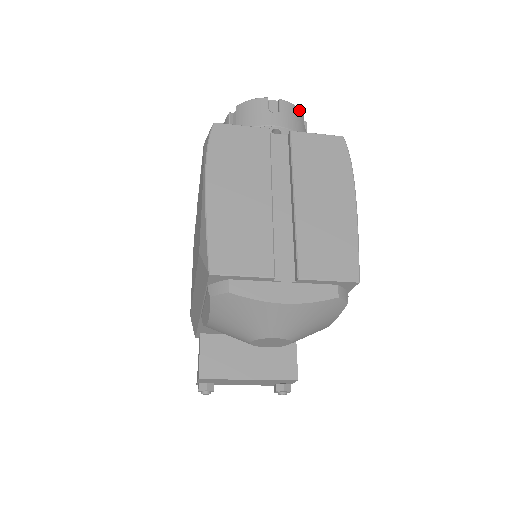
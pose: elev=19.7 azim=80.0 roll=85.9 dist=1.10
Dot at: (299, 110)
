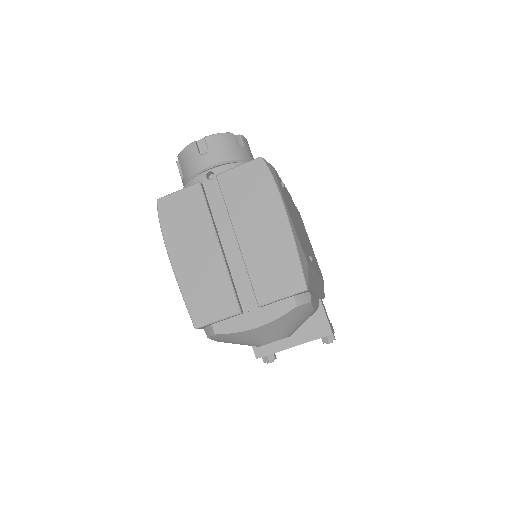
Dot at: (226, 134)
